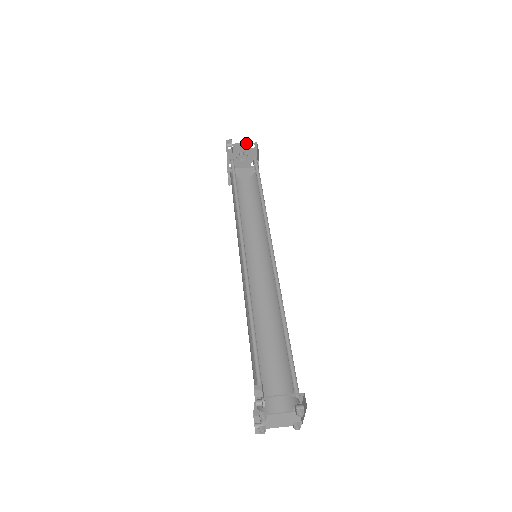
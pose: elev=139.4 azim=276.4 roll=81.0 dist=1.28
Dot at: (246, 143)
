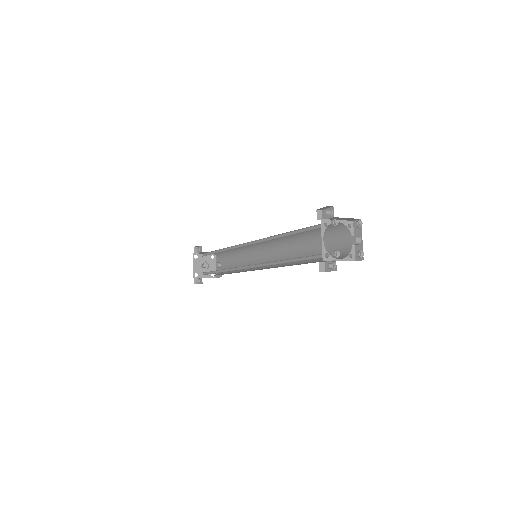
Dot at: occluded
